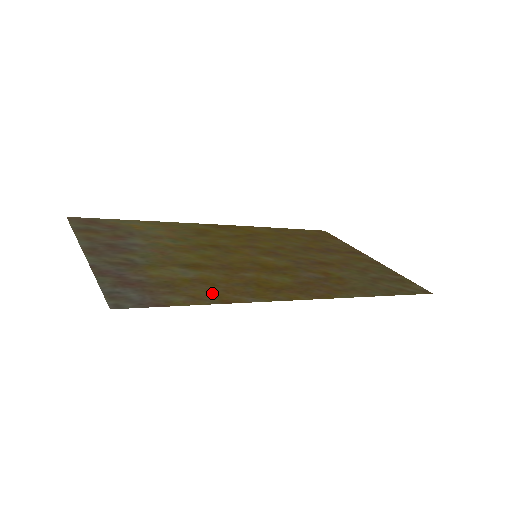
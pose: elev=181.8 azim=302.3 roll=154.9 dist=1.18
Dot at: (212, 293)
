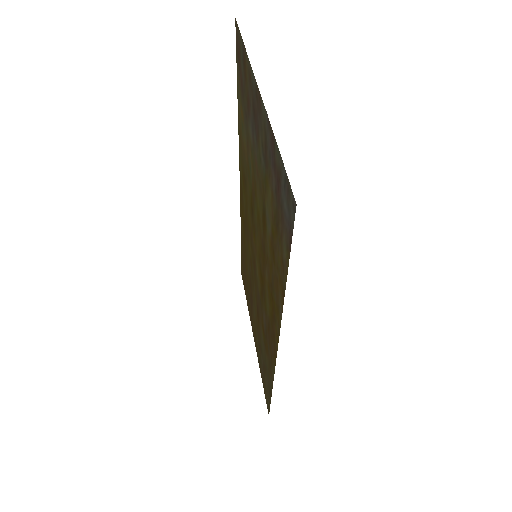
Dot at: (280, 272)
